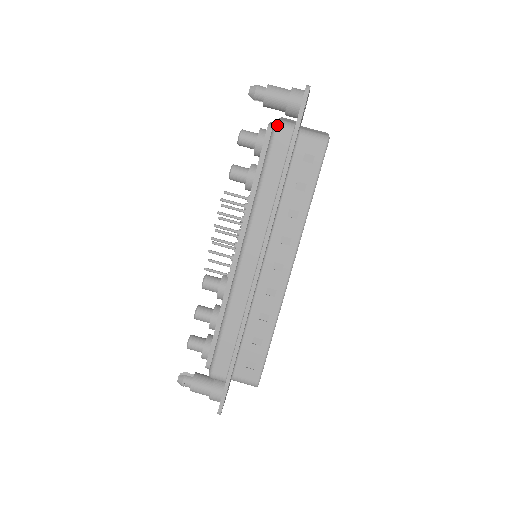
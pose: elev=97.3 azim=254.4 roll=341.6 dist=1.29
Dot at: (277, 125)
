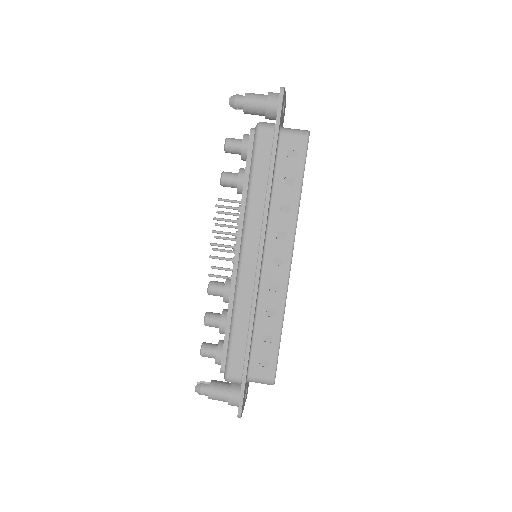
Dot at: (258, 127)
